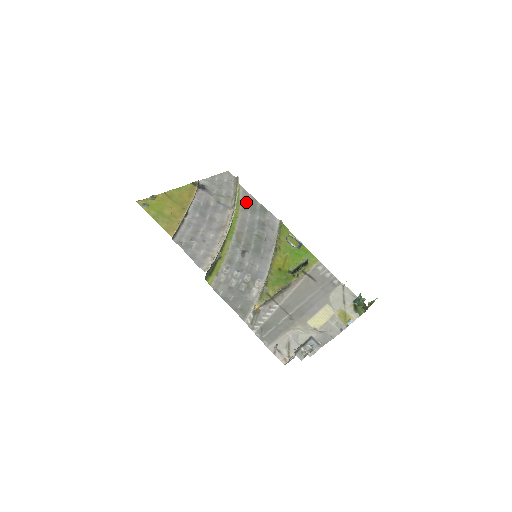
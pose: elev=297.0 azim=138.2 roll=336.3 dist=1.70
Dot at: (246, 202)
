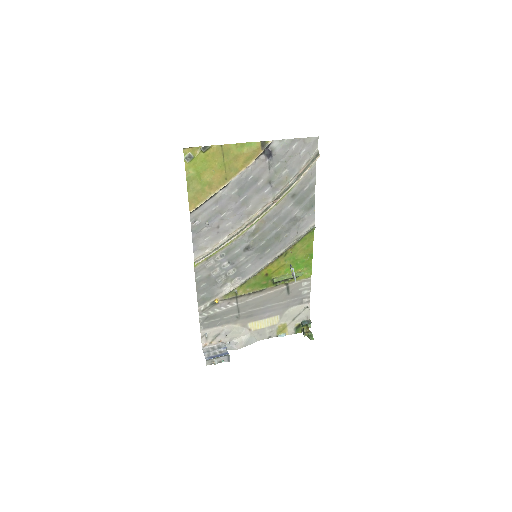
Dot at: (302, 188)
